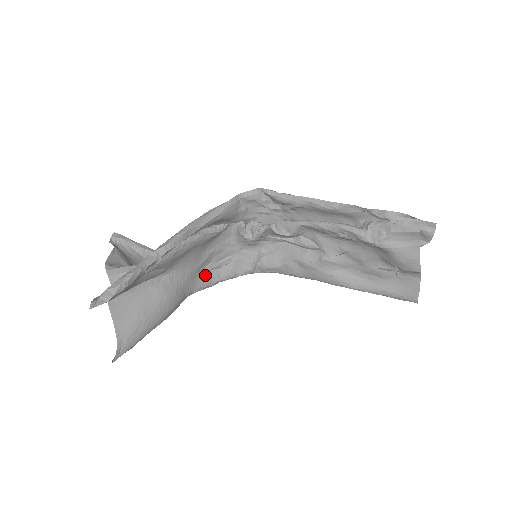
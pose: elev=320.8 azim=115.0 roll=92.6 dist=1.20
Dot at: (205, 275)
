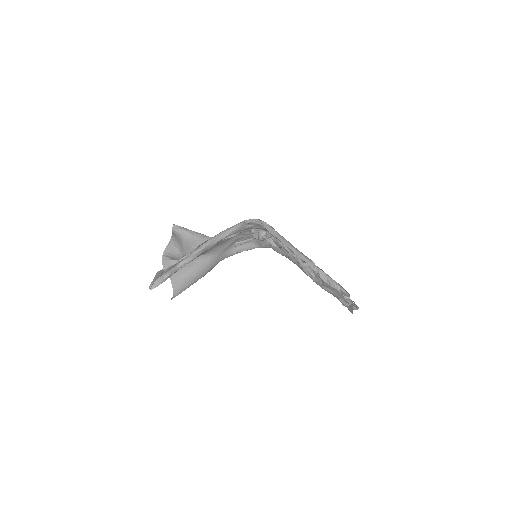
Dot at: (234, 248)
